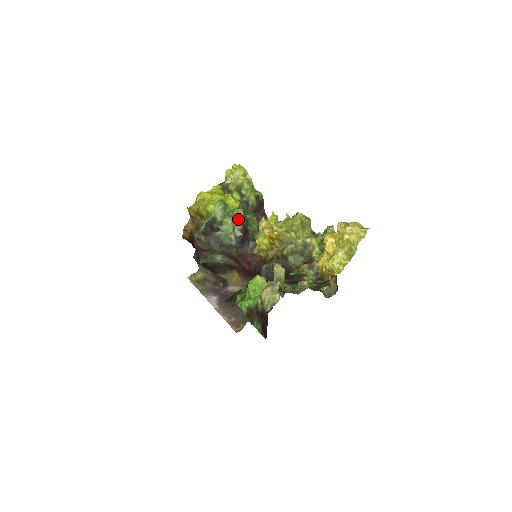
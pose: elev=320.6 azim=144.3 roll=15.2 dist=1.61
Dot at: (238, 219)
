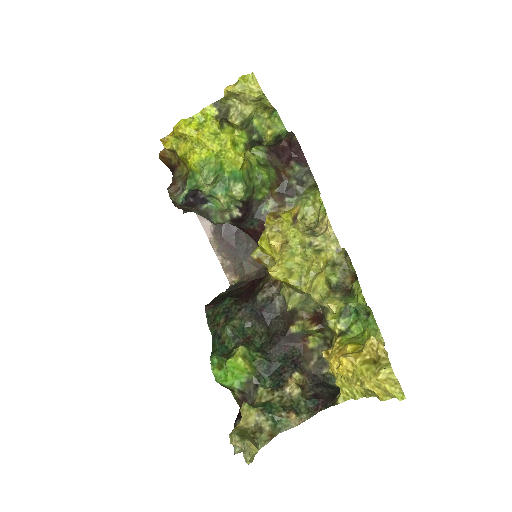
Dot at: (235, 199)
